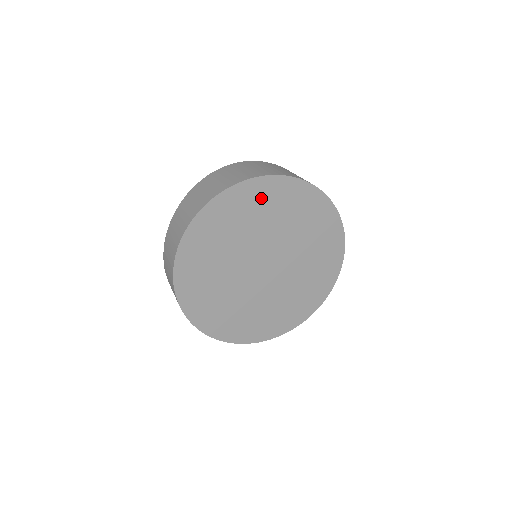
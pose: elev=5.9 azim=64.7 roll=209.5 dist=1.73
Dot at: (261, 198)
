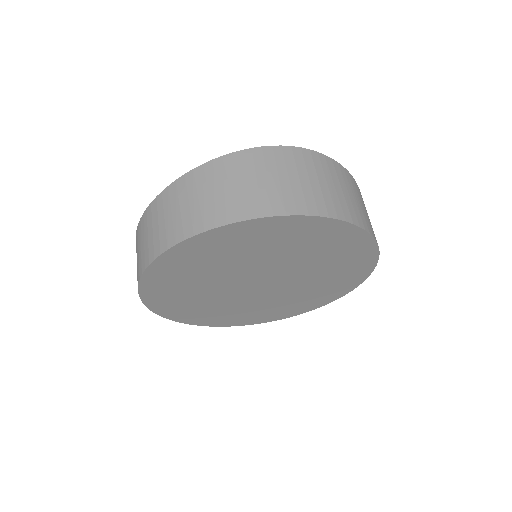
Dot at: (273, 234)
